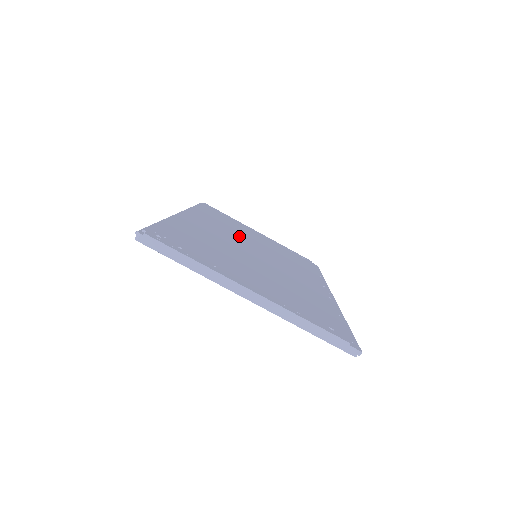
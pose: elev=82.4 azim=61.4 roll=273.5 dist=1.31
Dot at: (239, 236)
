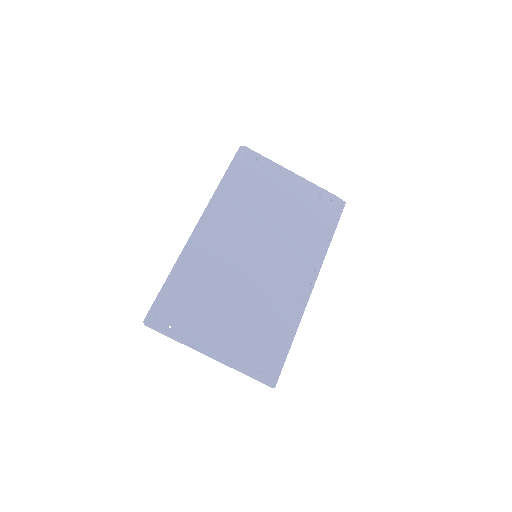
Dot at: (251, 224)
